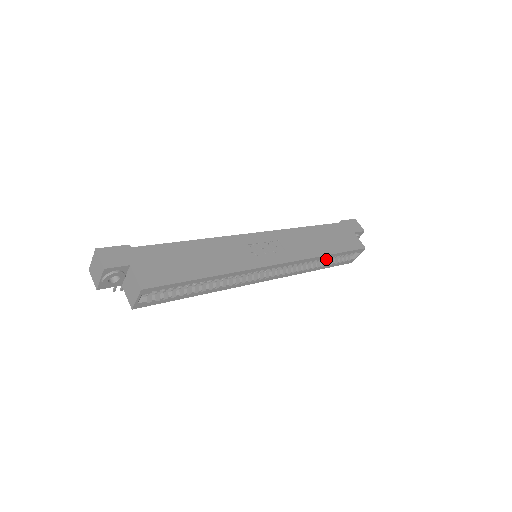
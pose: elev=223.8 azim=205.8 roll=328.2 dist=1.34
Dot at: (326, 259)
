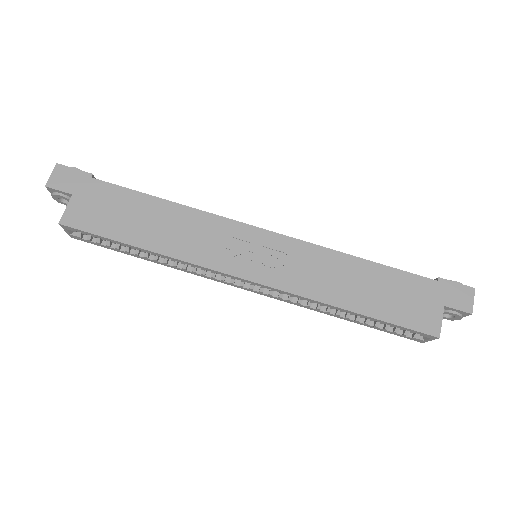
Dot at: occluded
